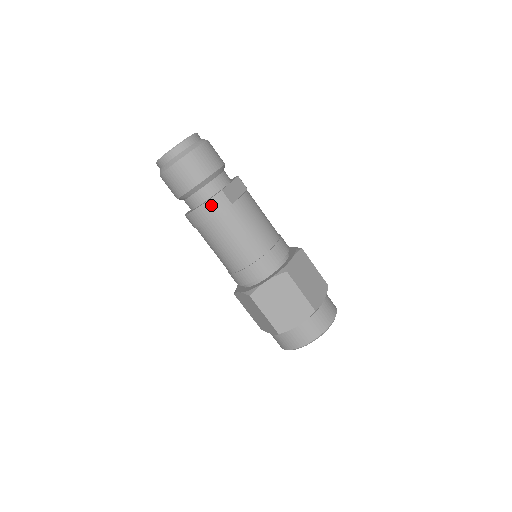
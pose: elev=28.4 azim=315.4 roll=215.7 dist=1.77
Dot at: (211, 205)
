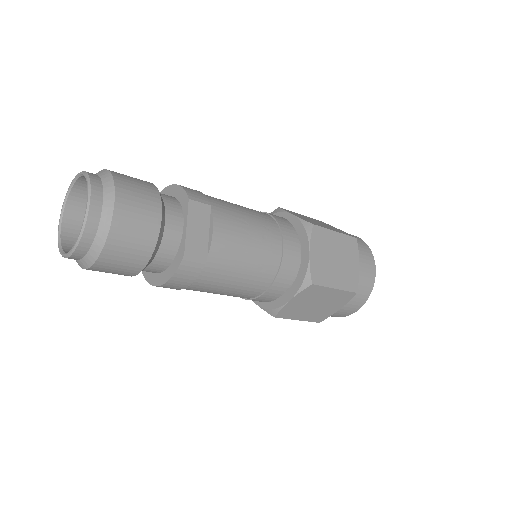
Dot at: (180, 277)
